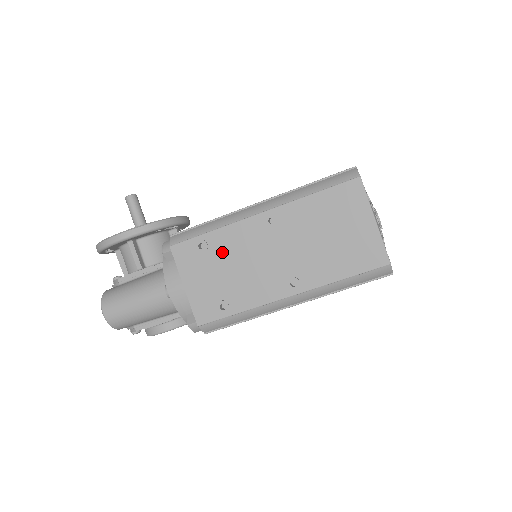
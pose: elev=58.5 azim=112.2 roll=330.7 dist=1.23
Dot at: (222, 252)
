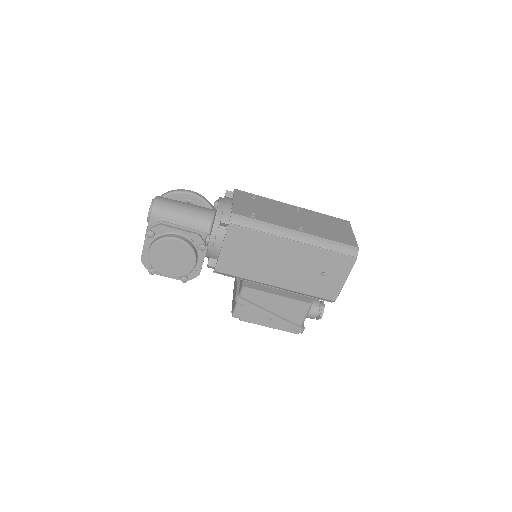
Dot at: (264, 203)
